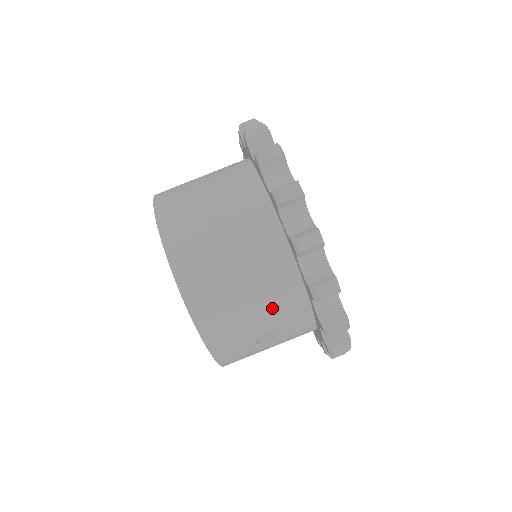
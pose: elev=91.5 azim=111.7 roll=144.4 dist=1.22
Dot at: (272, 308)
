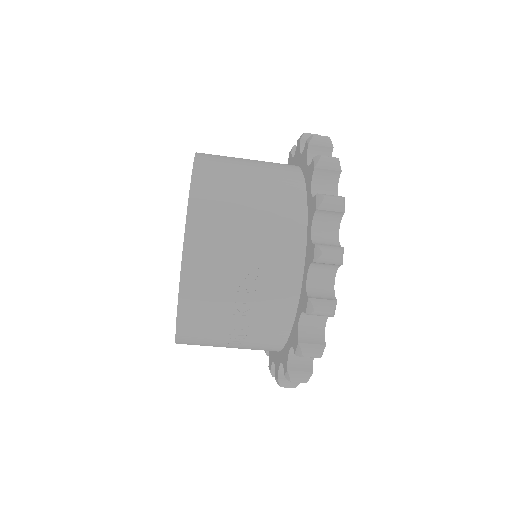
Dot at: occluded
